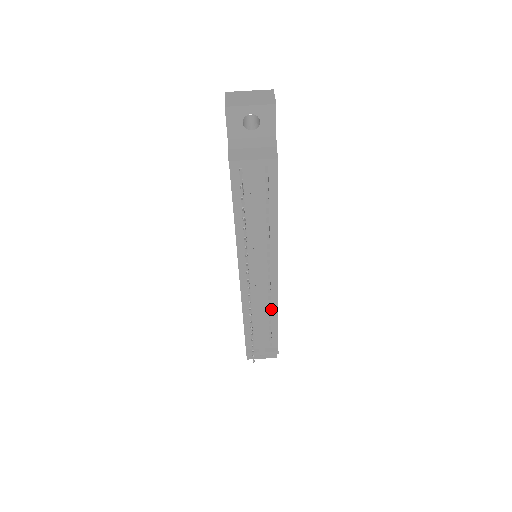
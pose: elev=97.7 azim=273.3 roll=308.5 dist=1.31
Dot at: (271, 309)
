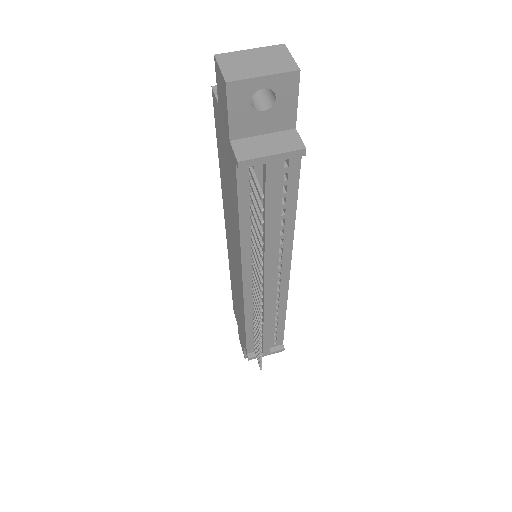
Dot at: (278, 312)
